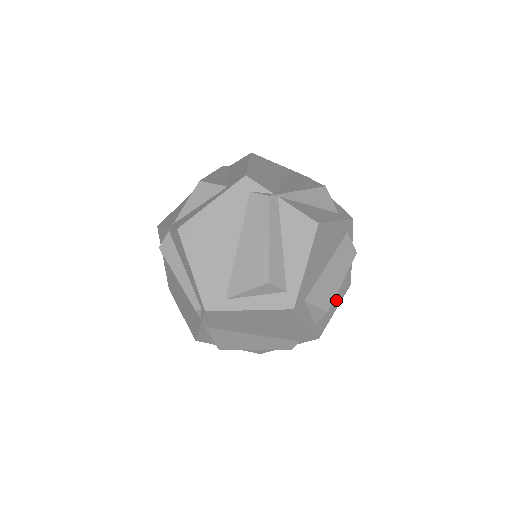
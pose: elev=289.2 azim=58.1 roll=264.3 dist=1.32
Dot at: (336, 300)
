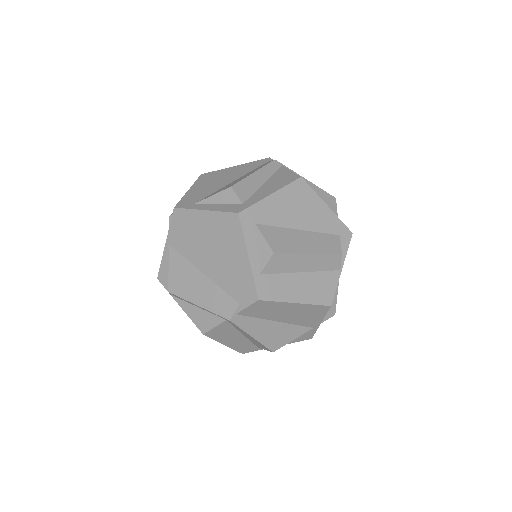
Dot at: (301, 292)
